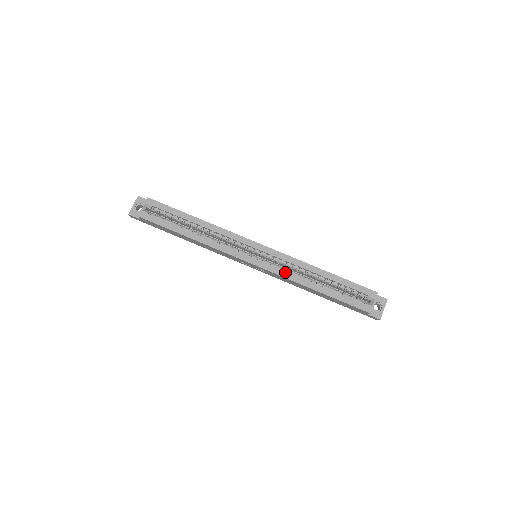
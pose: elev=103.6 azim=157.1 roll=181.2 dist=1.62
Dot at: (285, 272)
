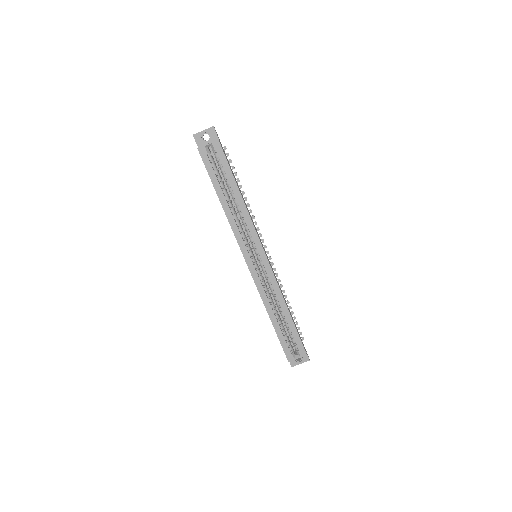
Dot at: (263, 289)
